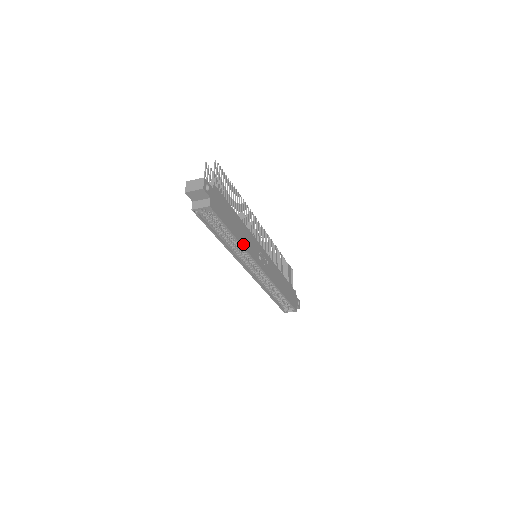
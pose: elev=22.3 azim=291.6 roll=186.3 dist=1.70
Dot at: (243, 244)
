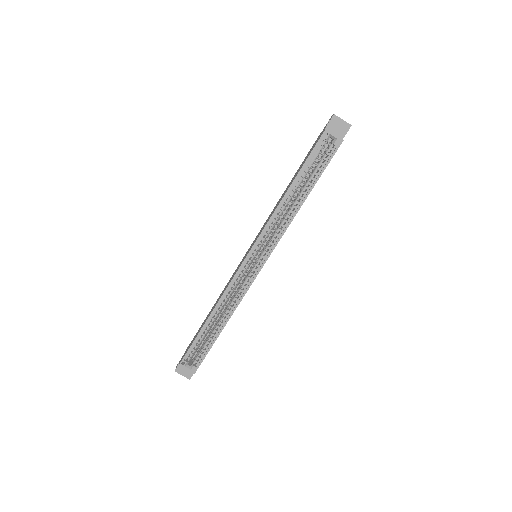
Dot at: occluded
